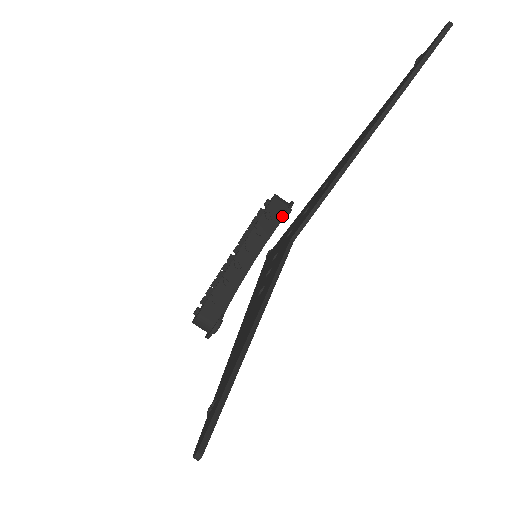
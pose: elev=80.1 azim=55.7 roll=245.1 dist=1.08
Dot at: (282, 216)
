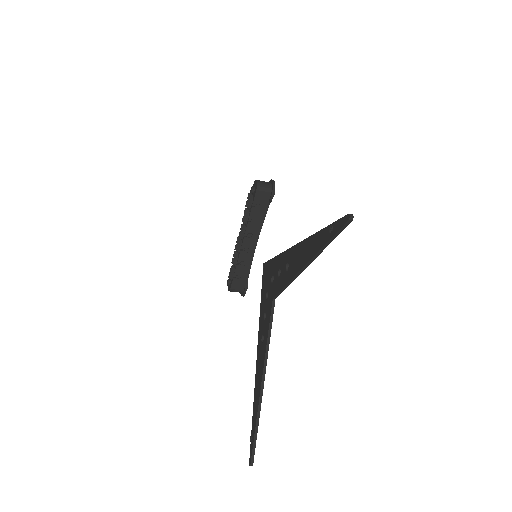
Dot at: (268, 203)
